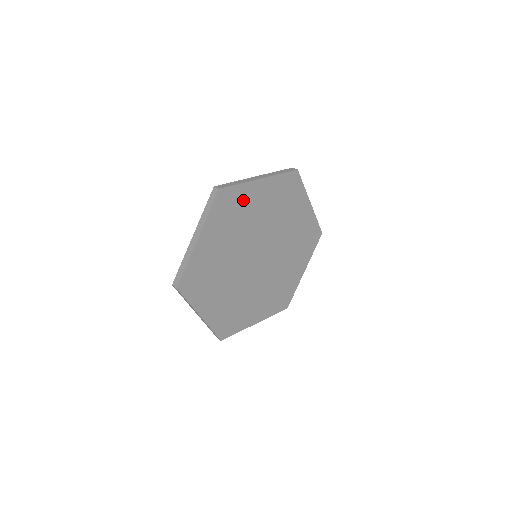
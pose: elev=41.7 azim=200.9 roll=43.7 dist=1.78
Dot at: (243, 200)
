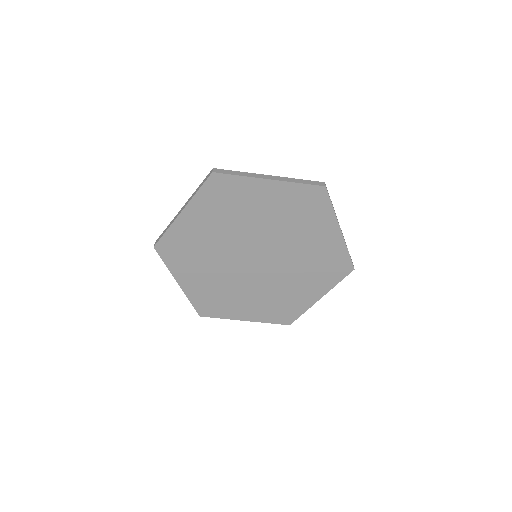
Dot at: (317, 218)
